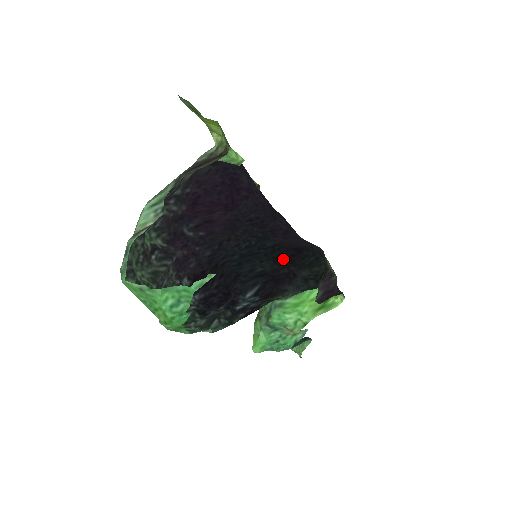
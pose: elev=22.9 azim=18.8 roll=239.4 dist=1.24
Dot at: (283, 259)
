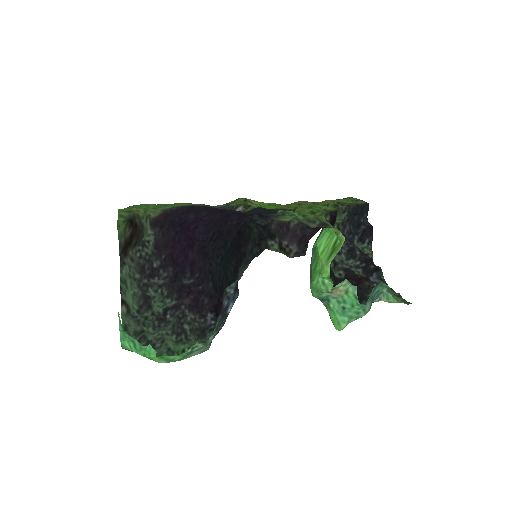
Dot at: (237, 248)
